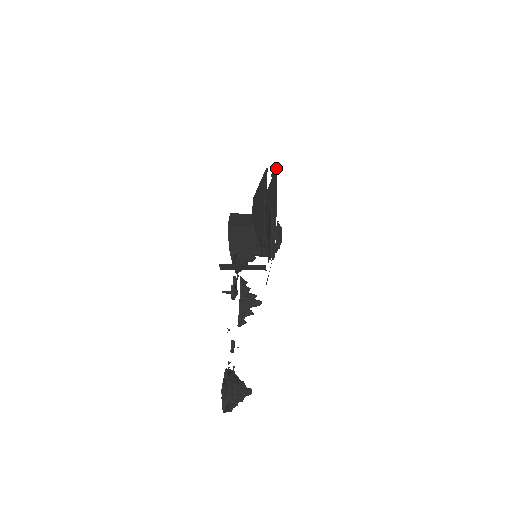
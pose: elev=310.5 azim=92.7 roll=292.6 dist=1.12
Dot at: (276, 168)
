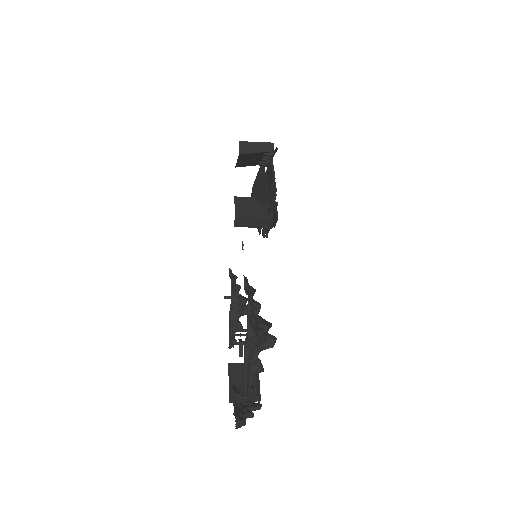
Dot at: occluded
